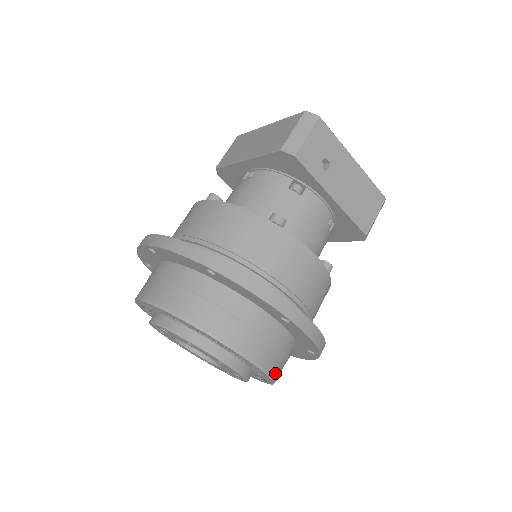
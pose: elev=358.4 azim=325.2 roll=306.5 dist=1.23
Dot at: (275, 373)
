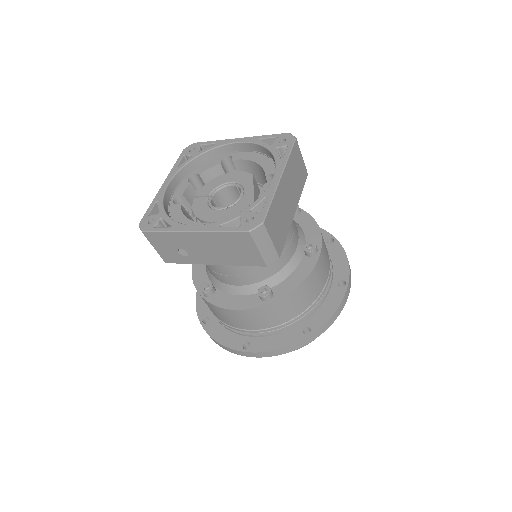
Dot at: occluded
